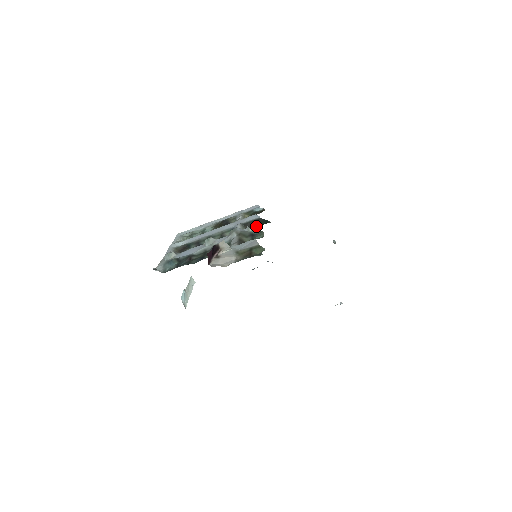
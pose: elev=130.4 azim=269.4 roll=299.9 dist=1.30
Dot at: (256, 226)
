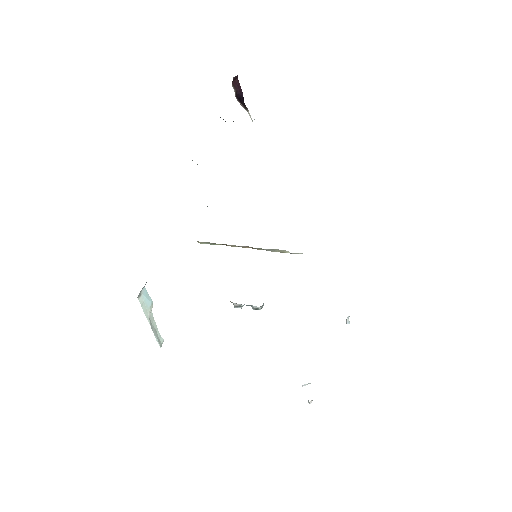
Dot at: occluded
